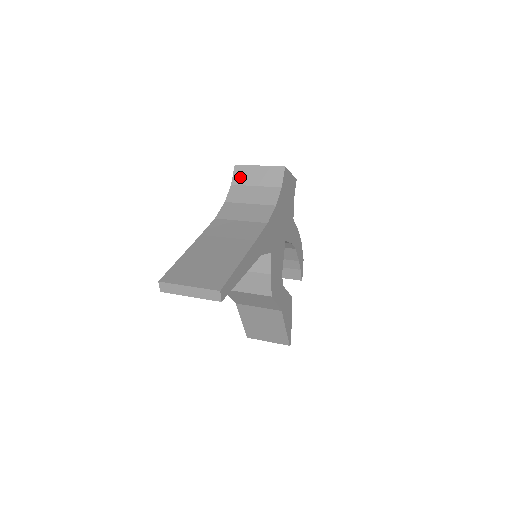
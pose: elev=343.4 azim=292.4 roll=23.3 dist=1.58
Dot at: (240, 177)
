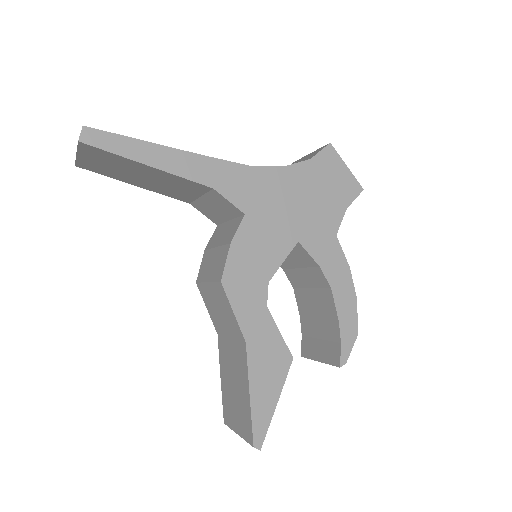
Dot at: occluded
